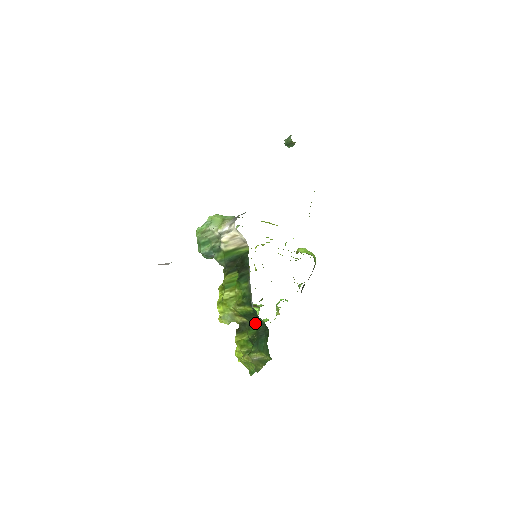
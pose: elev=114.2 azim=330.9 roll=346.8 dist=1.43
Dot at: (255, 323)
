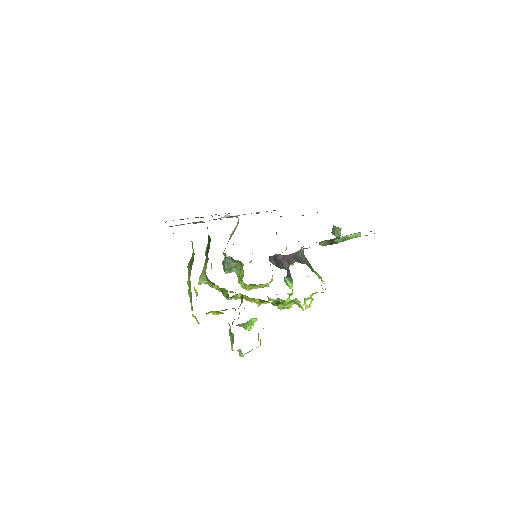
Dot at: occluded
